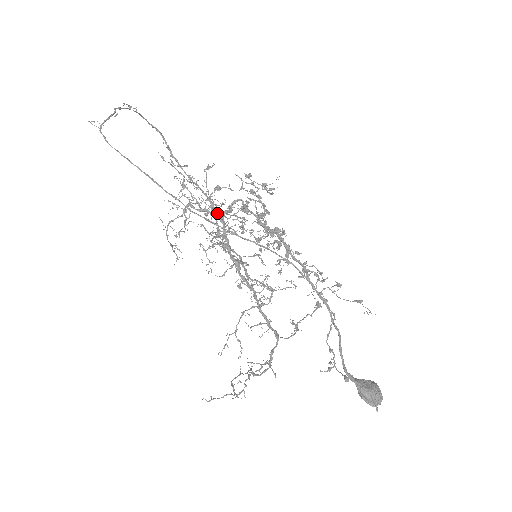
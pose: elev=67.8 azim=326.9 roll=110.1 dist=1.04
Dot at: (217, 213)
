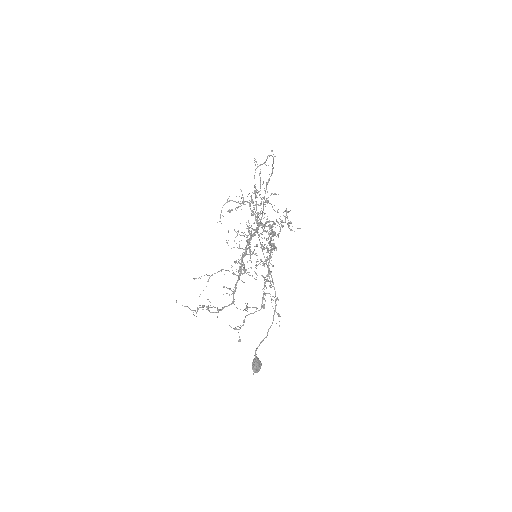
Dot at: (259, 224)
